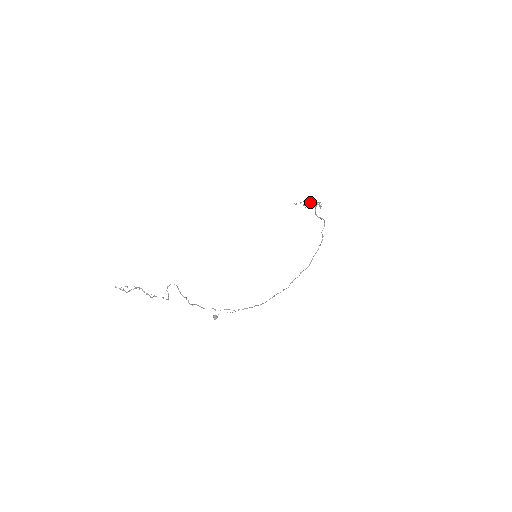
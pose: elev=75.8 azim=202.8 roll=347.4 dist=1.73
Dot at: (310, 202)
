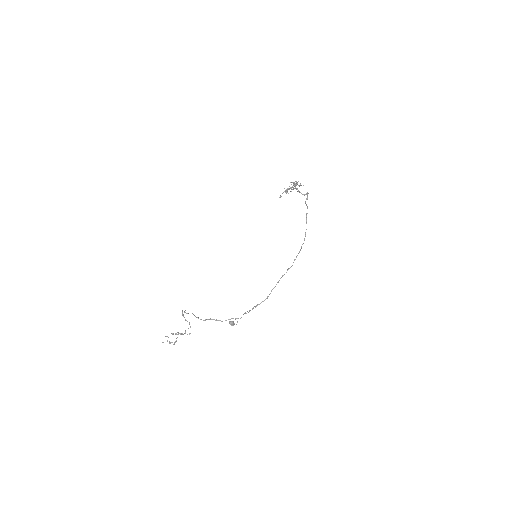
Dot at: (292, 187)
